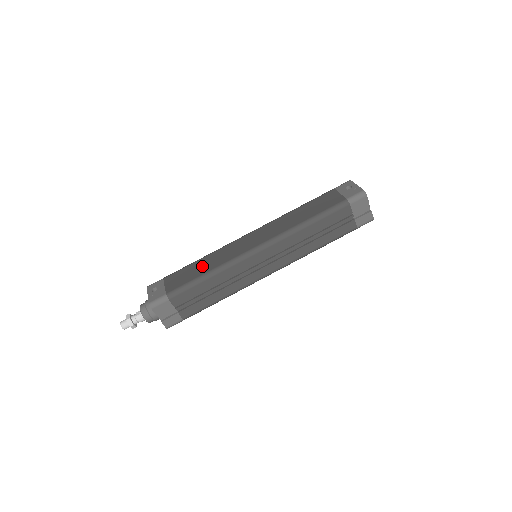
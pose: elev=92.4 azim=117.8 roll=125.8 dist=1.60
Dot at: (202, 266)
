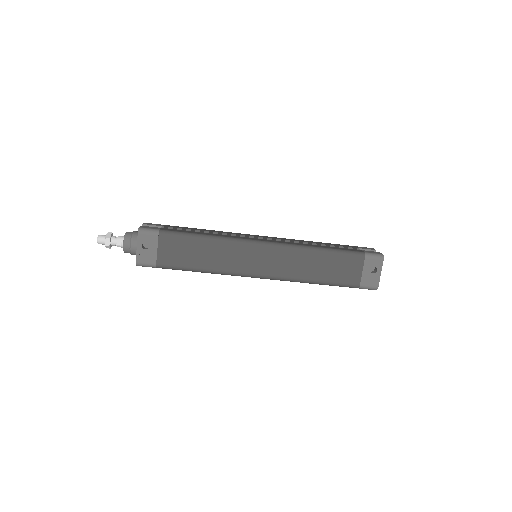
Dot at: (203, 255)
